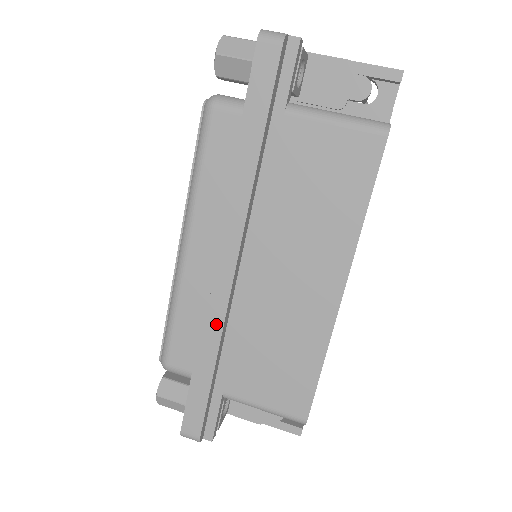
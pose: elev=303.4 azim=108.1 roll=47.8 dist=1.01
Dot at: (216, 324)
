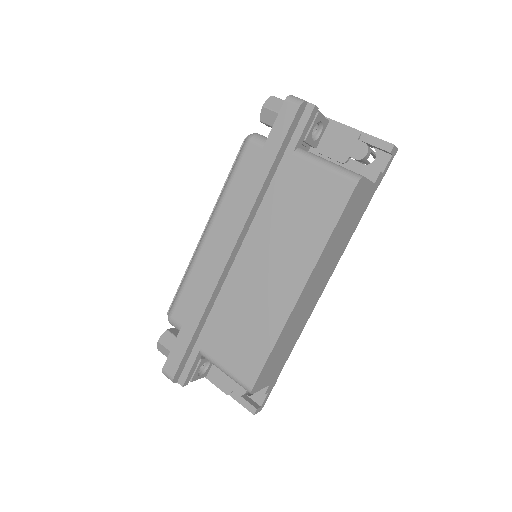
Dot at: (208, 292)
